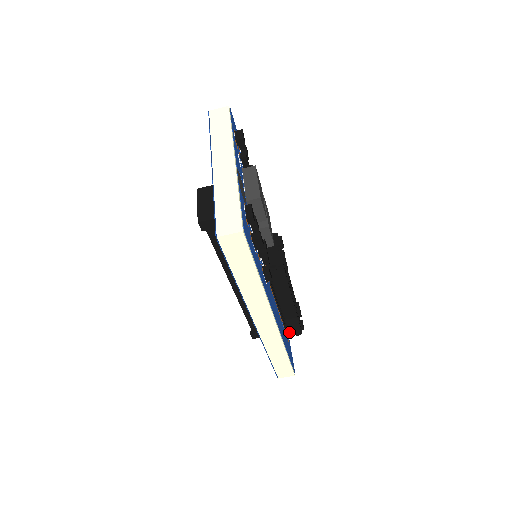
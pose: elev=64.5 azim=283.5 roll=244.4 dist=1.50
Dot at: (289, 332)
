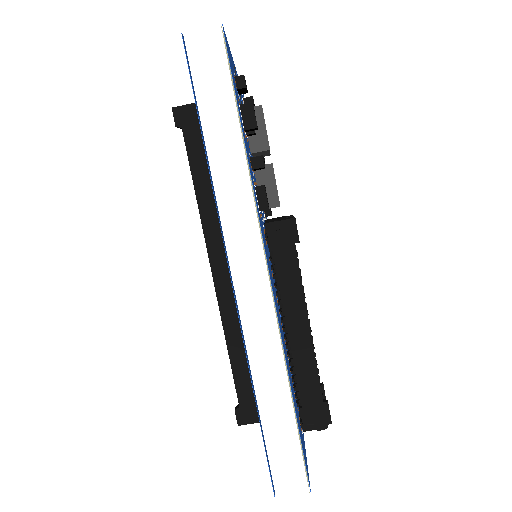
Dot at: (303, 415)
